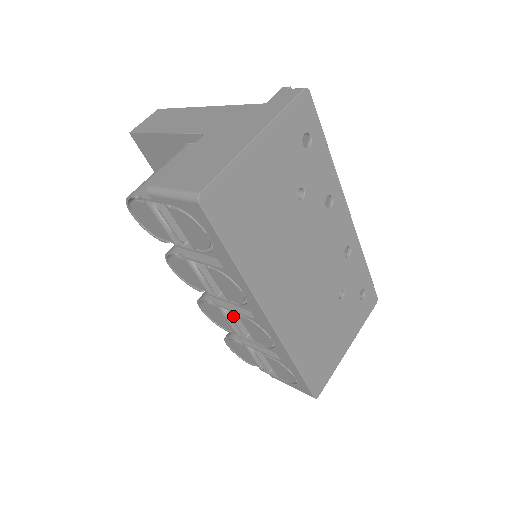
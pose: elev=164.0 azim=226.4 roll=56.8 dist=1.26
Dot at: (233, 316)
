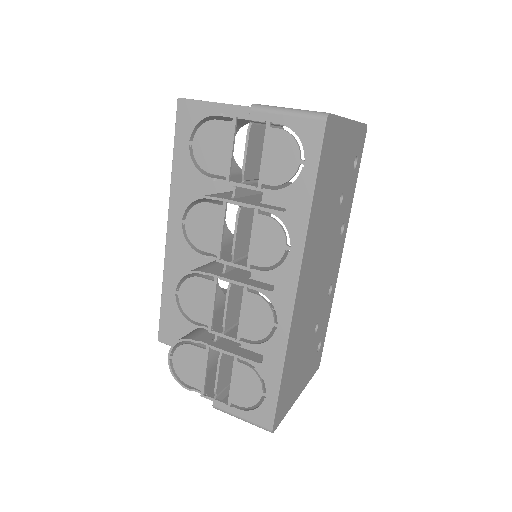
Dot at: (229, 296)
